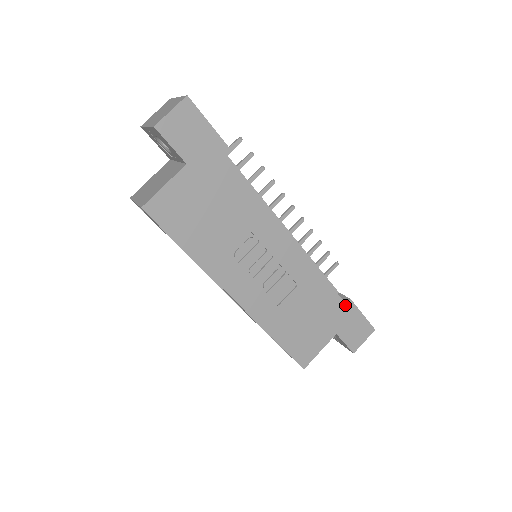
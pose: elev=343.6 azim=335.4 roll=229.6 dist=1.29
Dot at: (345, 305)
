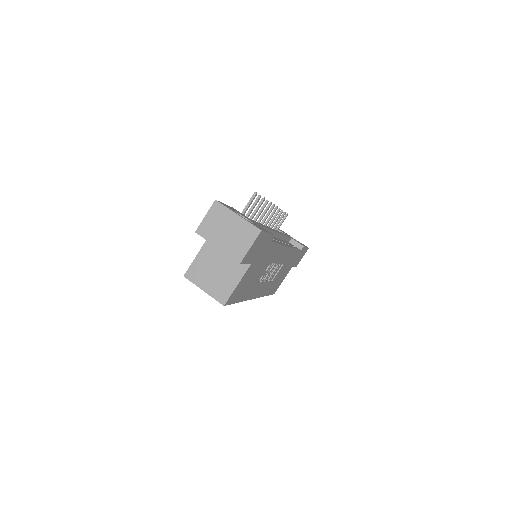
Dot at: (300, 251)
